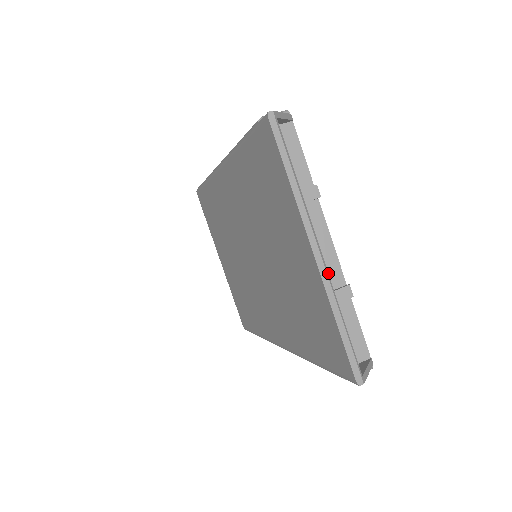
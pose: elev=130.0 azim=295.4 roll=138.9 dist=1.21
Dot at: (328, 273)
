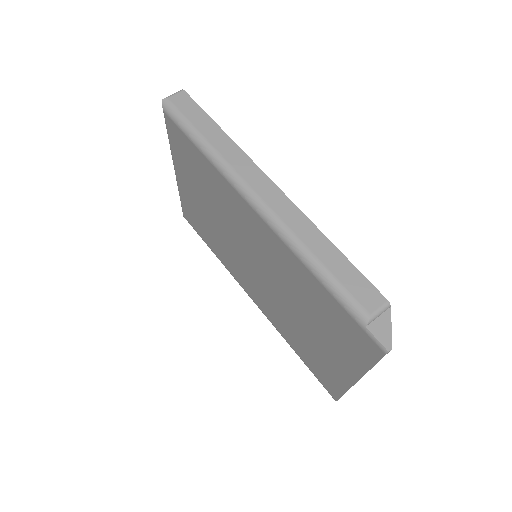
Dot at: occluded
